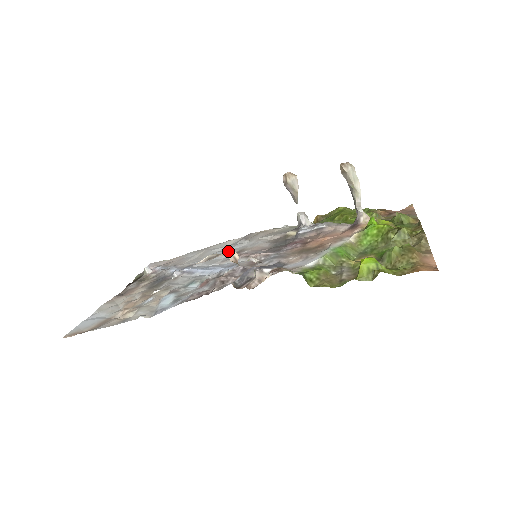
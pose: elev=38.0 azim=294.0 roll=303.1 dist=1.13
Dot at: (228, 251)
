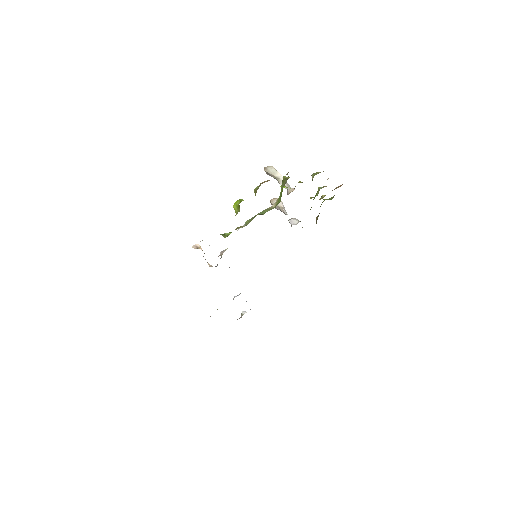
Dot at: occluded
